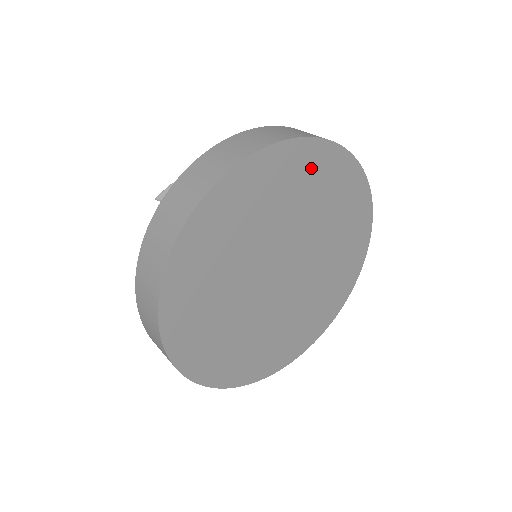
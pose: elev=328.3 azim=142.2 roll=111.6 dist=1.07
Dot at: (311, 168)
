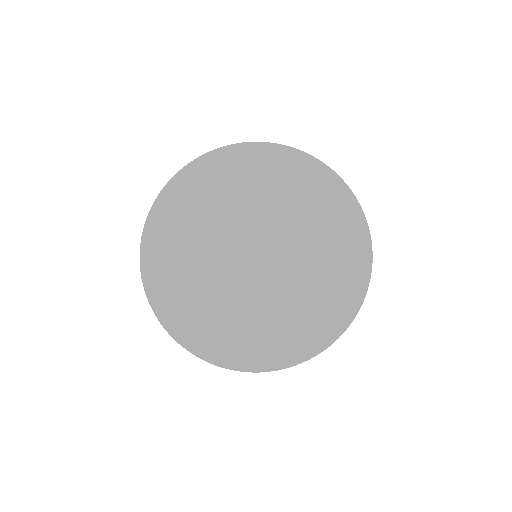
Dot at: (306, 181)
